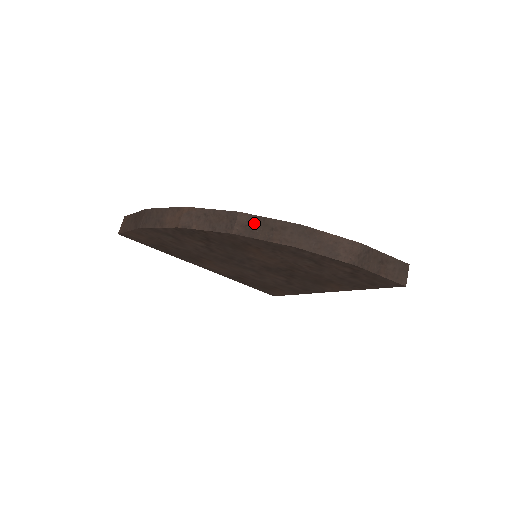
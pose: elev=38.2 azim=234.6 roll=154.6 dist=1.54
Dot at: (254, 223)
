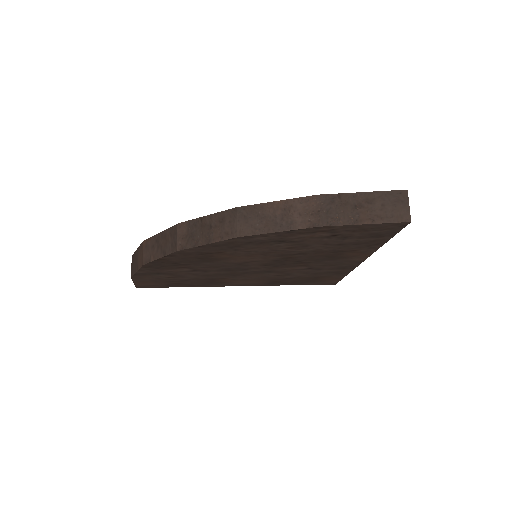
Dot at: (193, 229)
